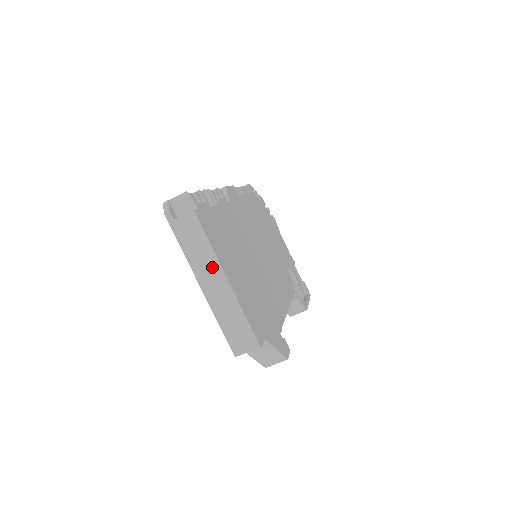
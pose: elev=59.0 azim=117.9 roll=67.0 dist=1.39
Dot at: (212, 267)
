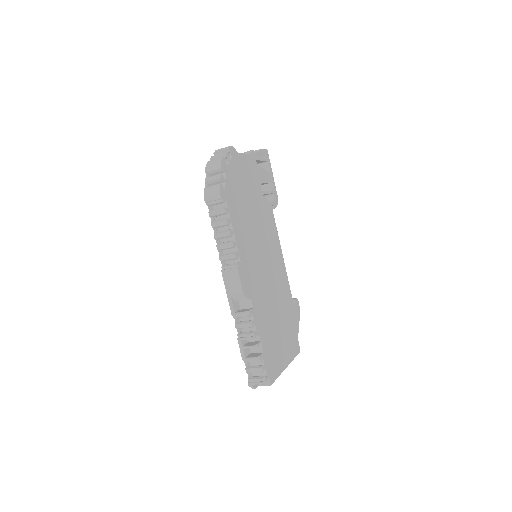
Dot at: occluded
